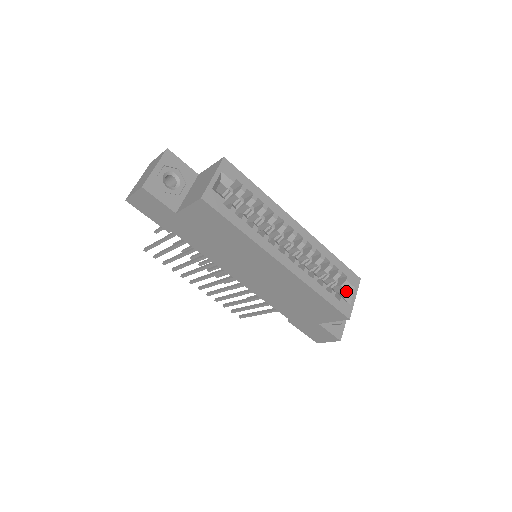
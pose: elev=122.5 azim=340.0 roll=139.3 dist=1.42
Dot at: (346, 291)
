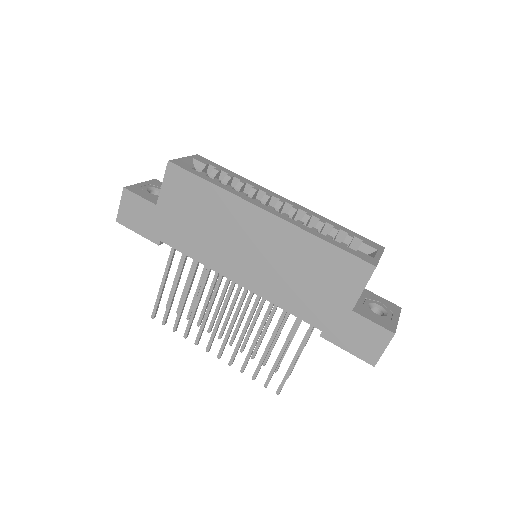
Dot at: occluded
